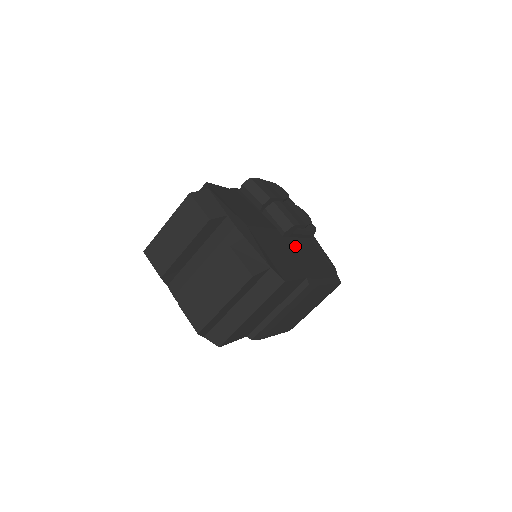
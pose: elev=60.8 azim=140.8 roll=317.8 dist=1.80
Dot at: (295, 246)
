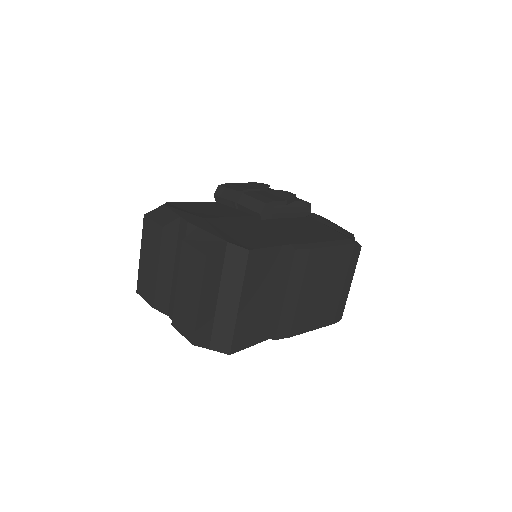
Dot at: (280, 224)
